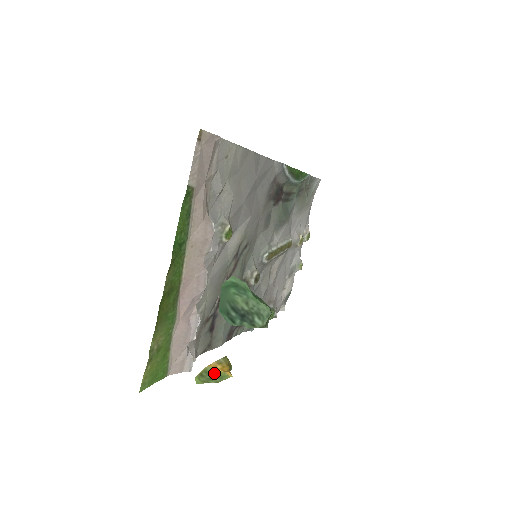
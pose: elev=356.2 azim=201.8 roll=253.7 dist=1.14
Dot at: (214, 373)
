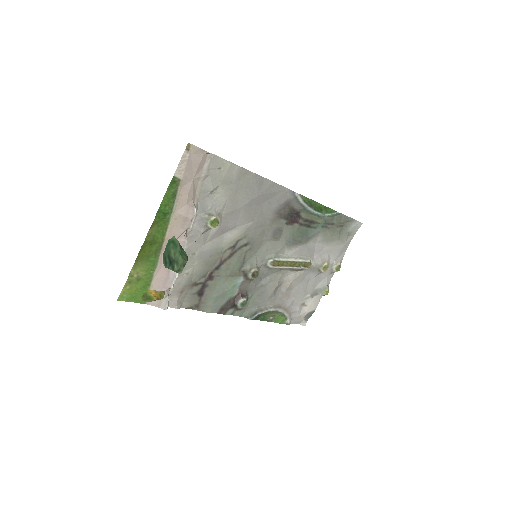
Dot at: (149, 296)
